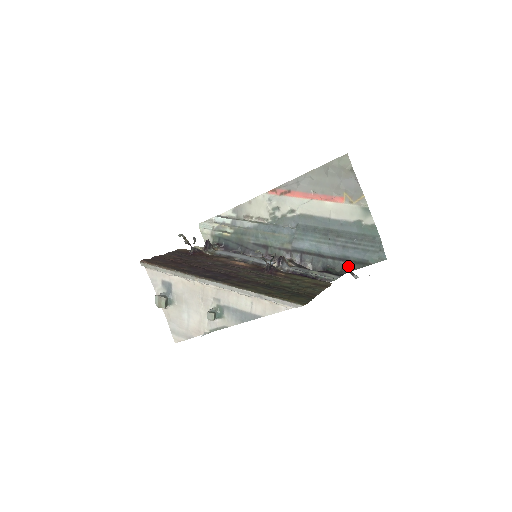
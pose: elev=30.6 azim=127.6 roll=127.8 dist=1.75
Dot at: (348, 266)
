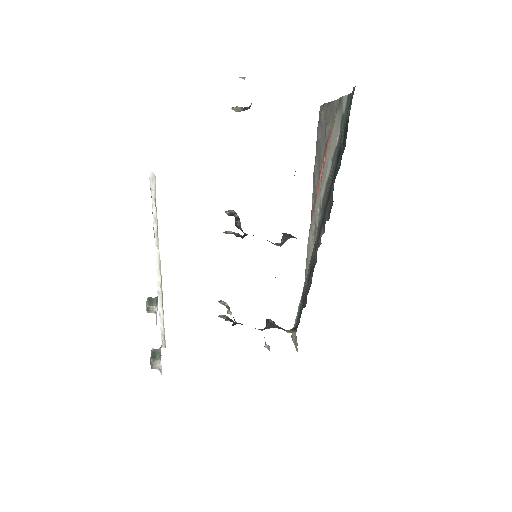
Dot at: (341, 157)
